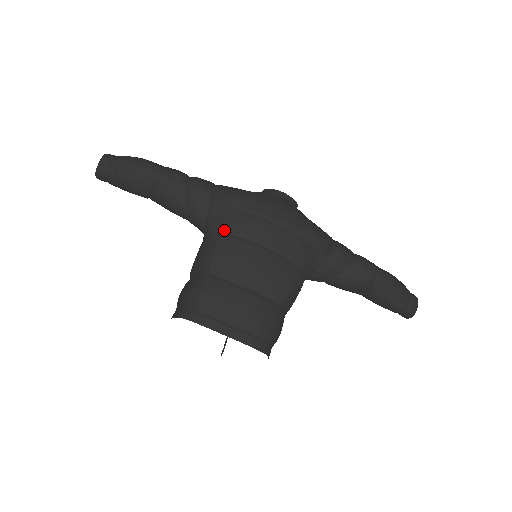
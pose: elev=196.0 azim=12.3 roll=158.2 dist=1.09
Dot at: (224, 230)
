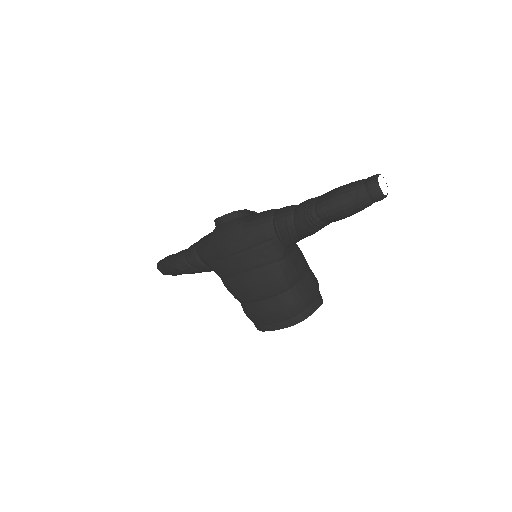
Dot at: (221, 277)
